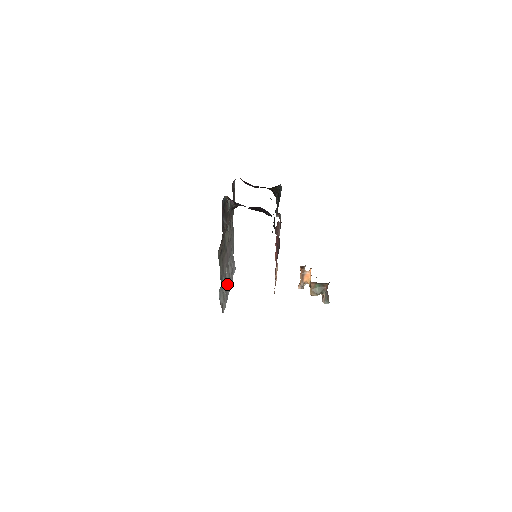
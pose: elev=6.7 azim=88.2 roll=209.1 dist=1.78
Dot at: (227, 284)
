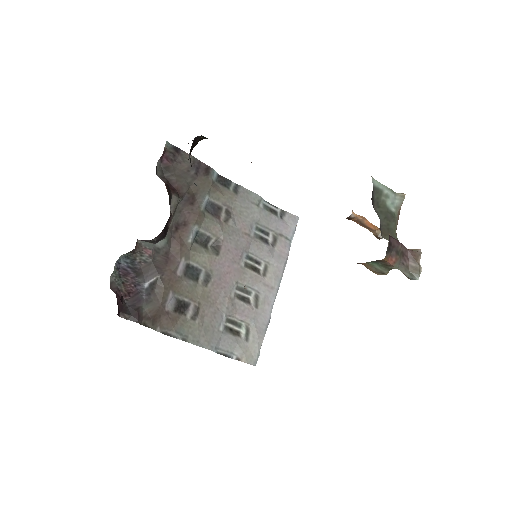
Dot at: (262, 291)
